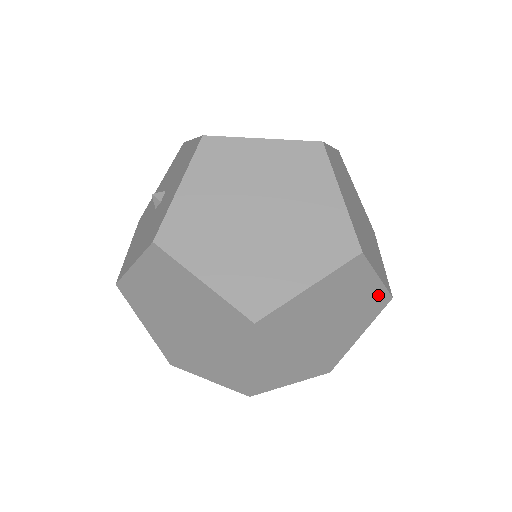
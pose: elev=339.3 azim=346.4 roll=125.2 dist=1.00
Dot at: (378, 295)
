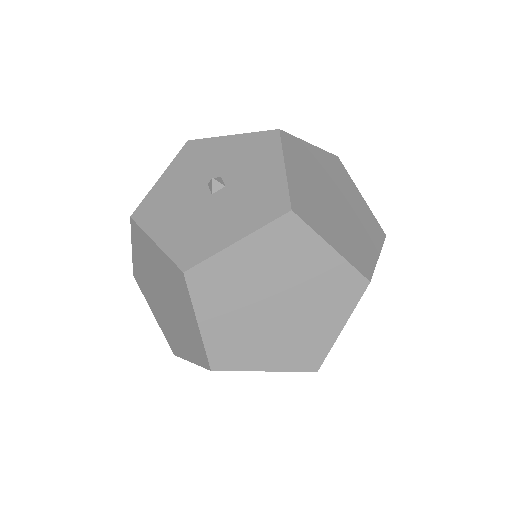
Dot at: occluded
